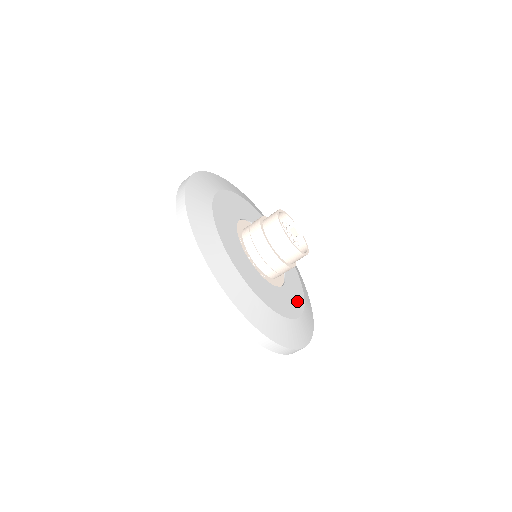
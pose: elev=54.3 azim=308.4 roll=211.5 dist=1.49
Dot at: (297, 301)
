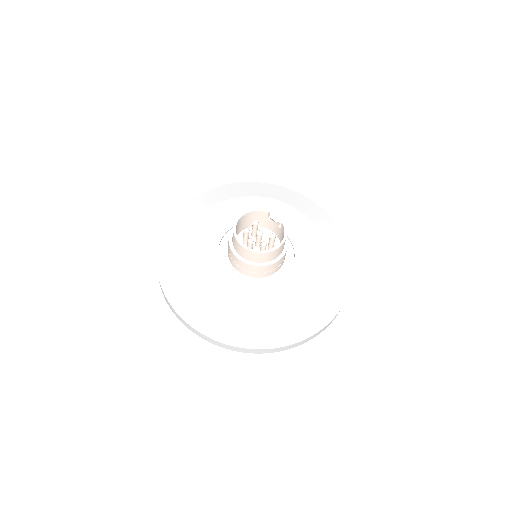
Dot at: (310, 282)
